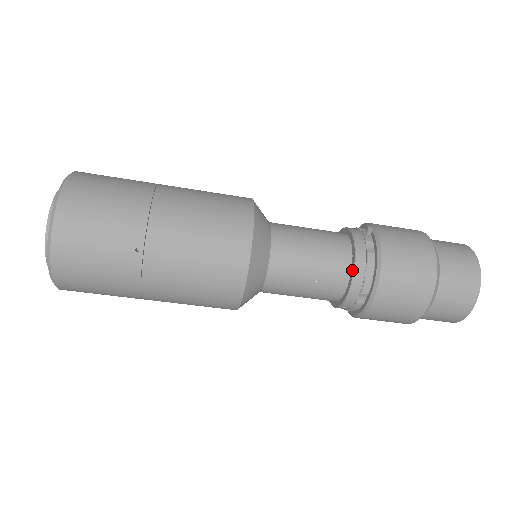
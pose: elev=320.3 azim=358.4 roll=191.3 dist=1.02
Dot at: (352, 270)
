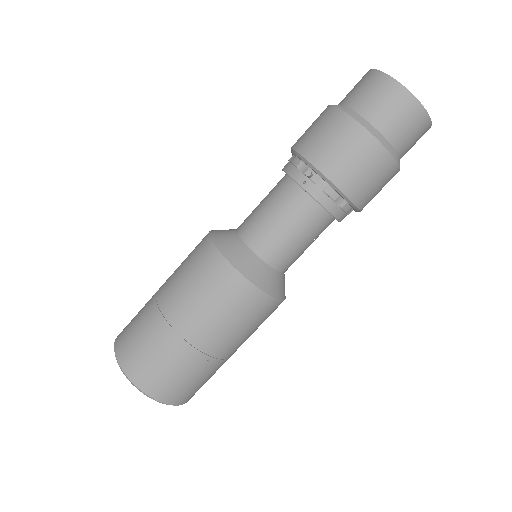
Dot at: (326, 211)
